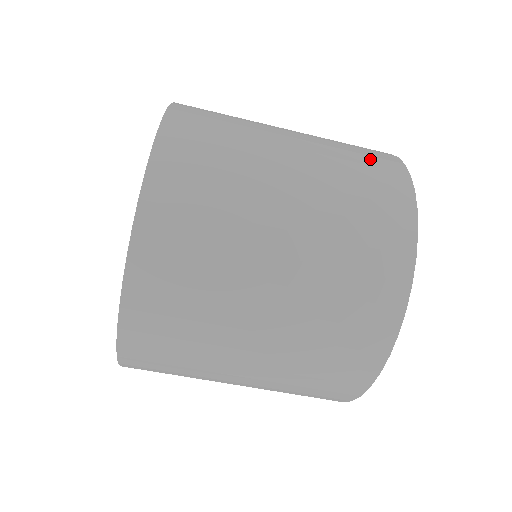
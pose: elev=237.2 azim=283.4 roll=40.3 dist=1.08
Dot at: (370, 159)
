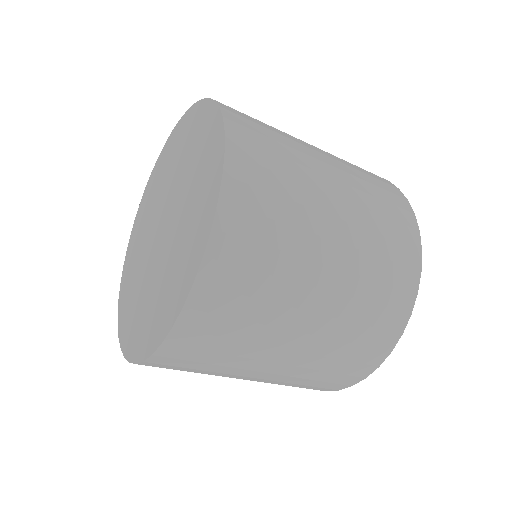
Dot at: (394, 270)
